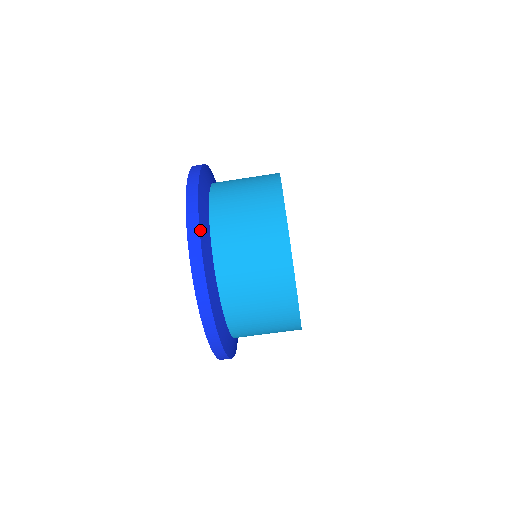
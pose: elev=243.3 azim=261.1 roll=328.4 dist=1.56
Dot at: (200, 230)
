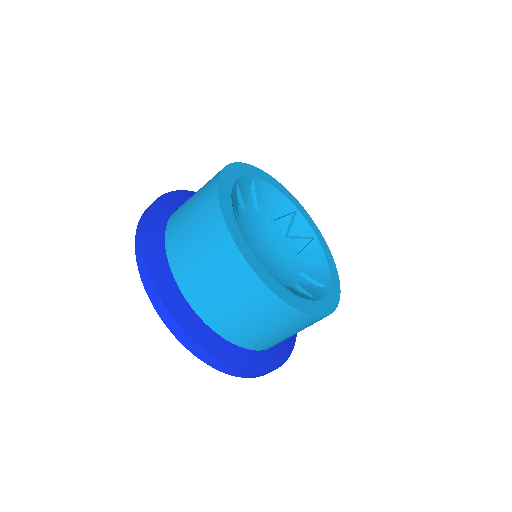
Dot at: (170, 311)
